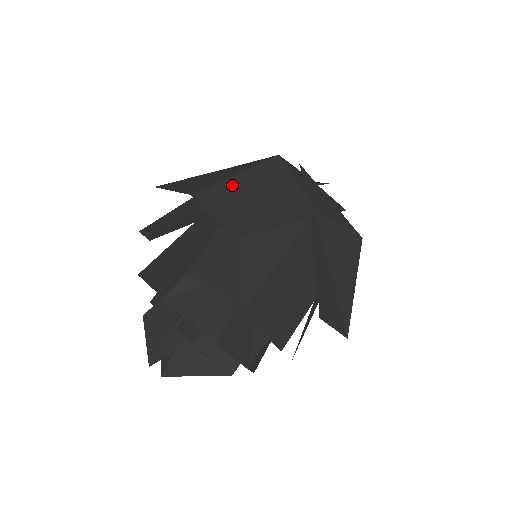
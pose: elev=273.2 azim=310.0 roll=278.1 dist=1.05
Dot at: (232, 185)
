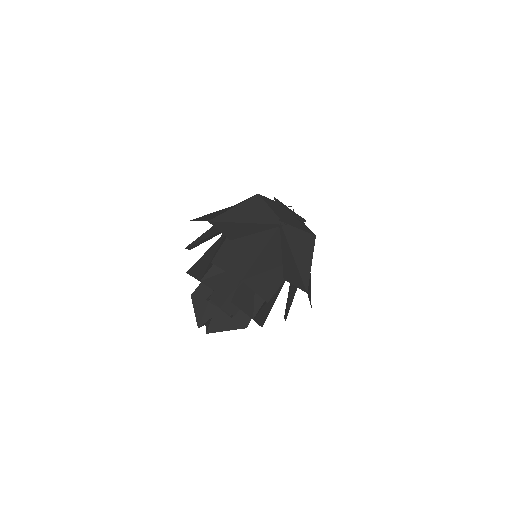
Dot at: (231, 214)
